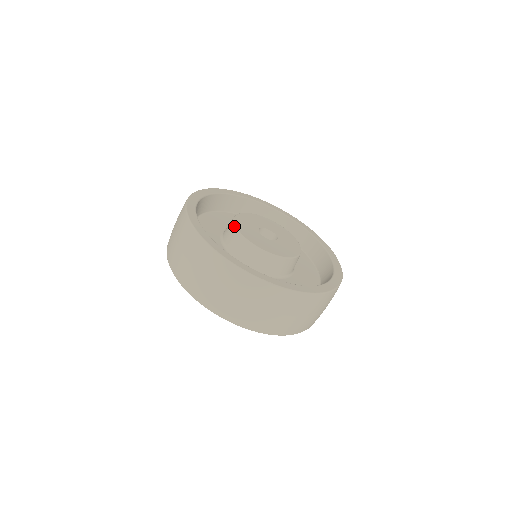
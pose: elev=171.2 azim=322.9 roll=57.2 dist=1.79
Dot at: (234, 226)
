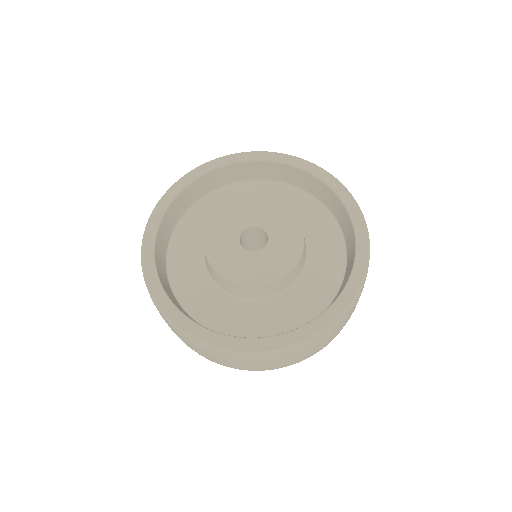
Dot at: occluded
